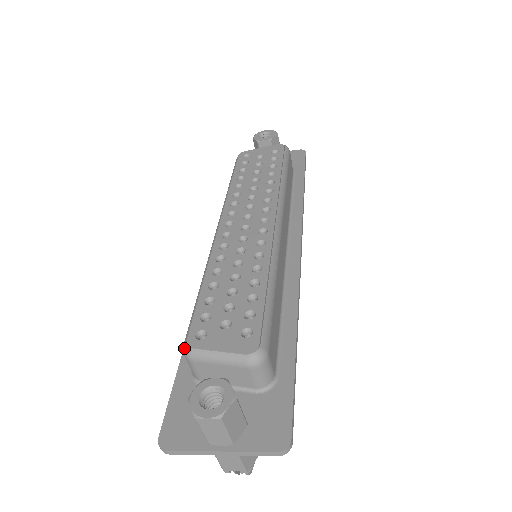
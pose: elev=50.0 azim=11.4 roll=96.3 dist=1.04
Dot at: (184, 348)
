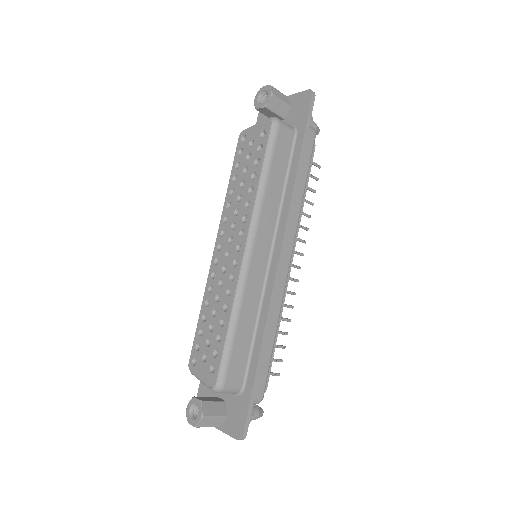
Dot at: (189, 368)
